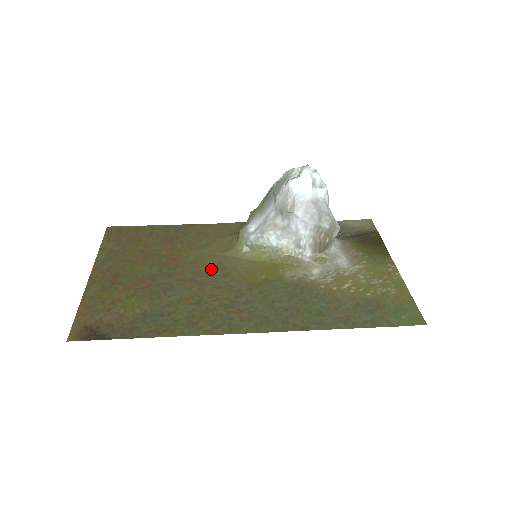
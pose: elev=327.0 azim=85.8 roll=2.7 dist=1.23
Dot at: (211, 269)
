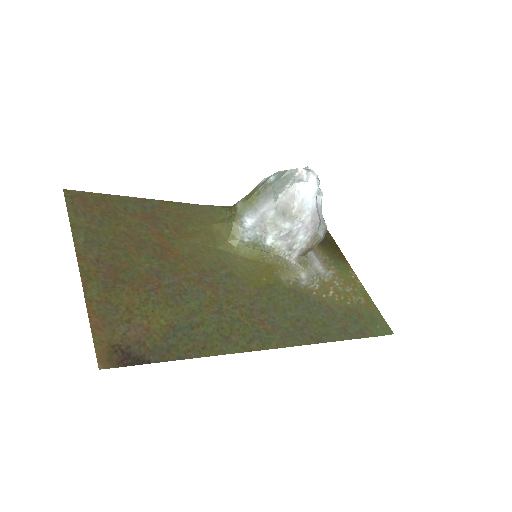
Dot at: (213, 267)
